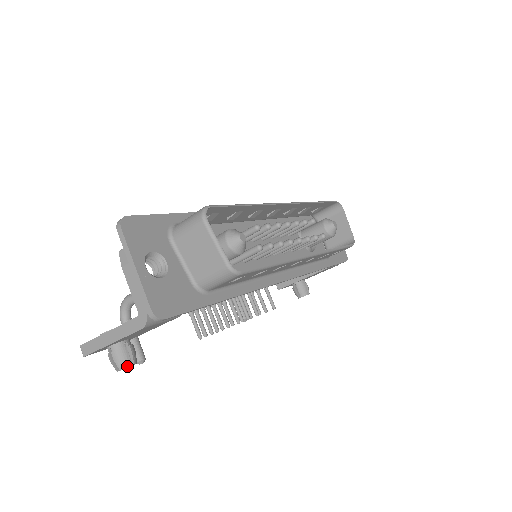
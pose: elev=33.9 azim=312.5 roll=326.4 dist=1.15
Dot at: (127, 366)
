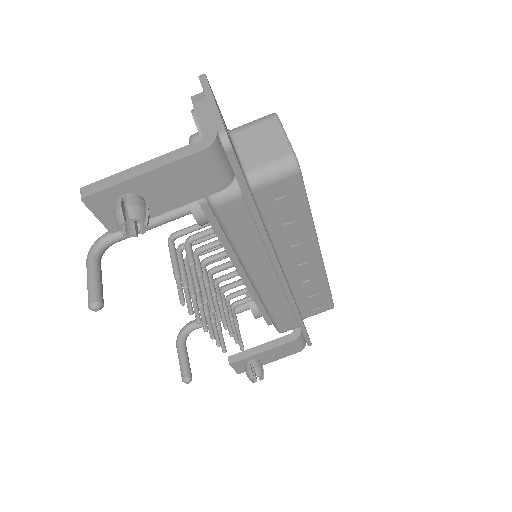
Dot at: (141, 218)
